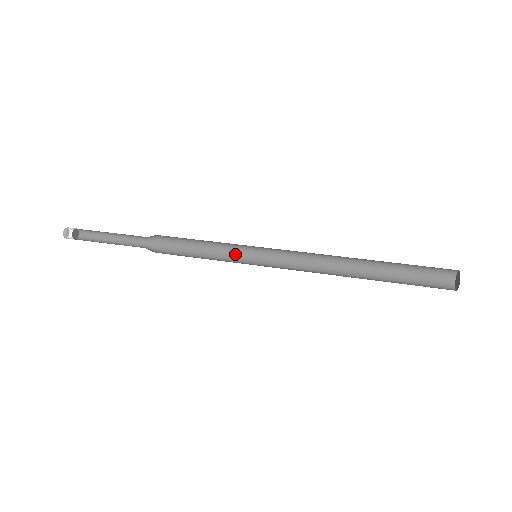
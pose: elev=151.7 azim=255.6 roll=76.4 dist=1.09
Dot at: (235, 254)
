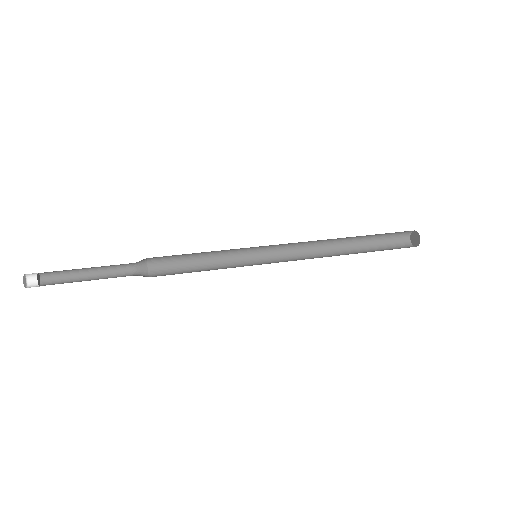
Dot at: (231, 260)
